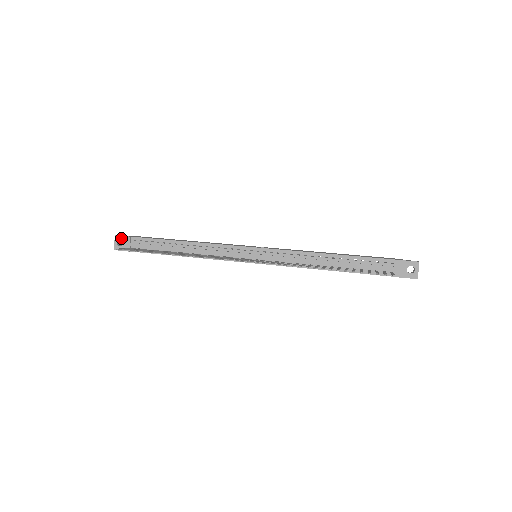
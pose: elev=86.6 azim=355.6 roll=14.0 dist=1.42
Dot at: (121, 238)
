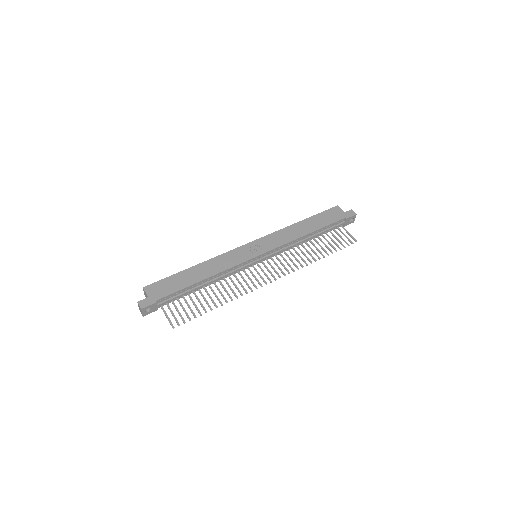
Dot at: occluded
